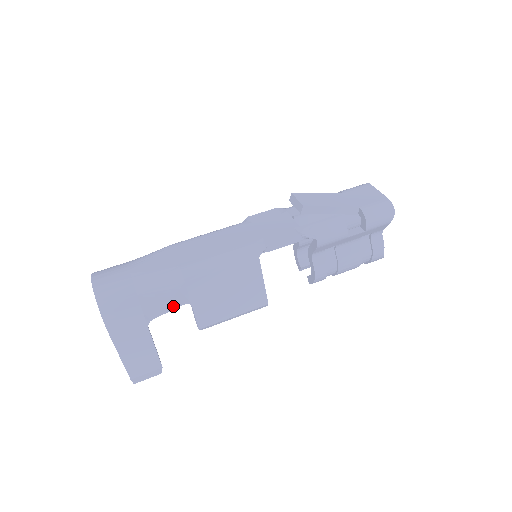
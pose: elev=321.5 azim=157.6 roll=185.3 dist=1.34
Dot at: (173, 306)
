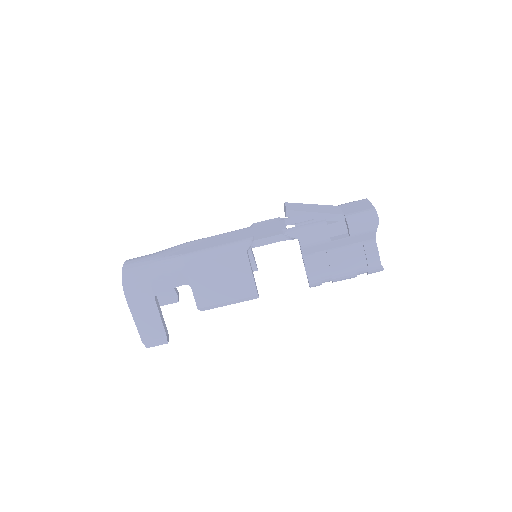
Dot at: (175, 284)
